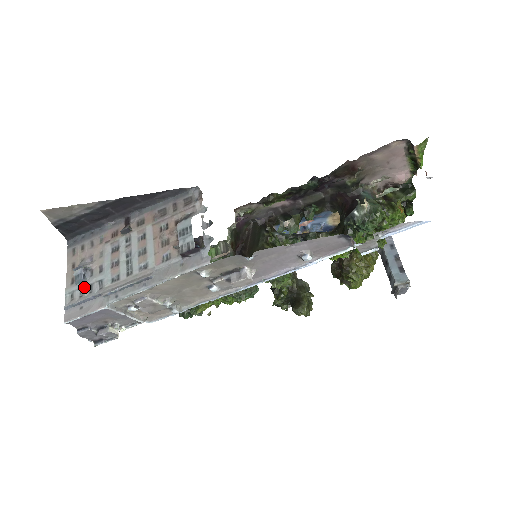
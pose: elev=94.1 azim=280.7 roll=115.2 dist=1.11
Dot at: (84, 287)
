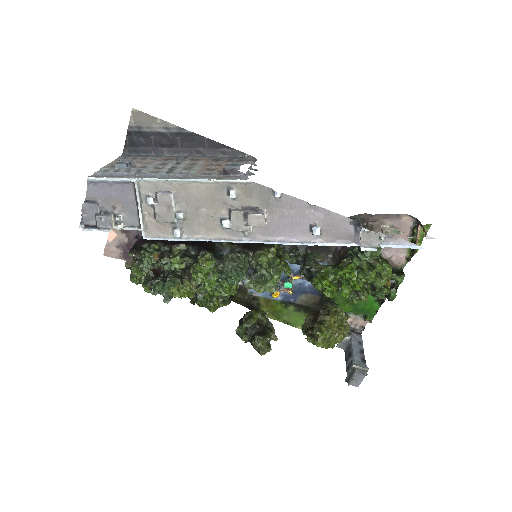
Dot at: (122, 169)
